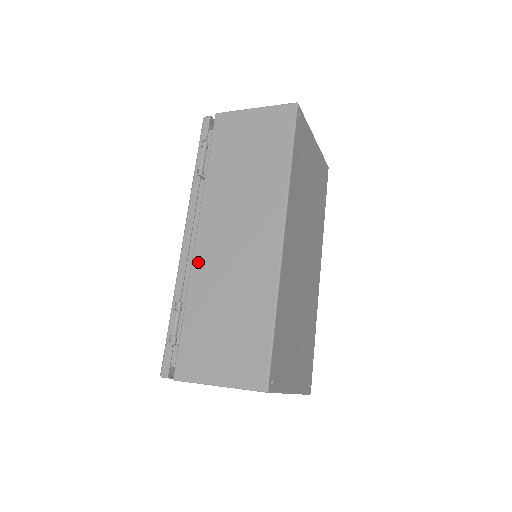
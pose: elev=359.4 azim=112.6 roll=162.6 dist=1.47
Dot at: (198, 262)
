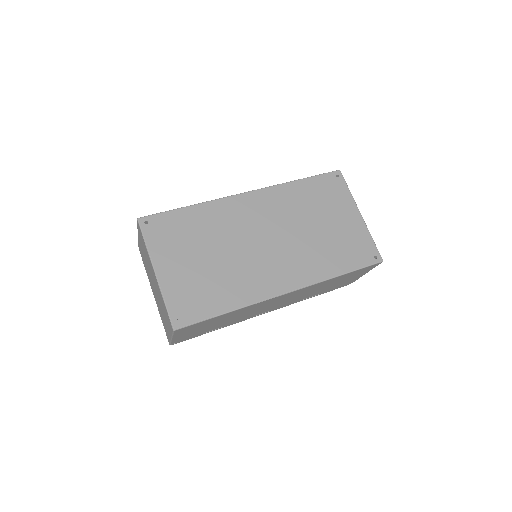
Dot at: occluded
